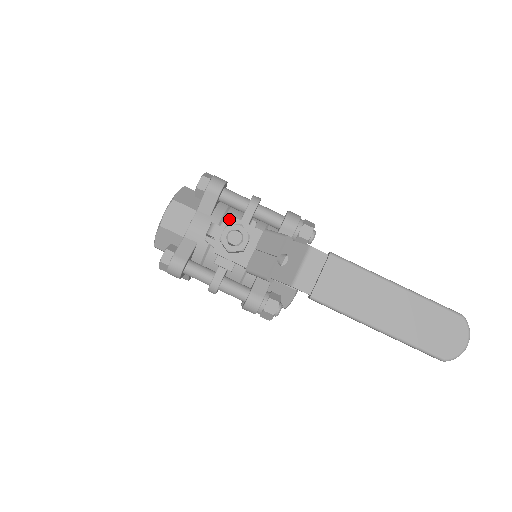
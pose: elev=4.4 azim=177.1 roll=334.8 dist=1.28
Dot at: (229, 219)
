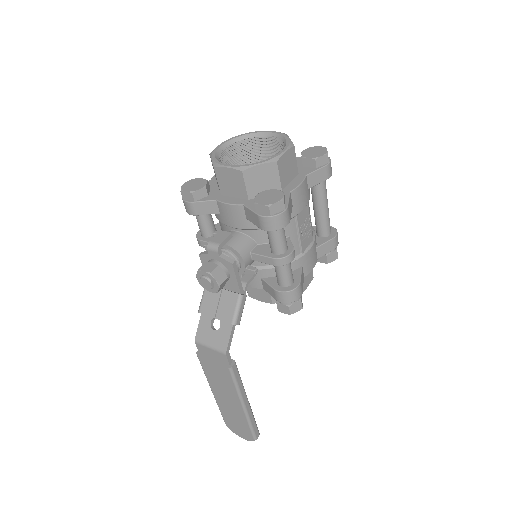
Dot at: (229, 263)
